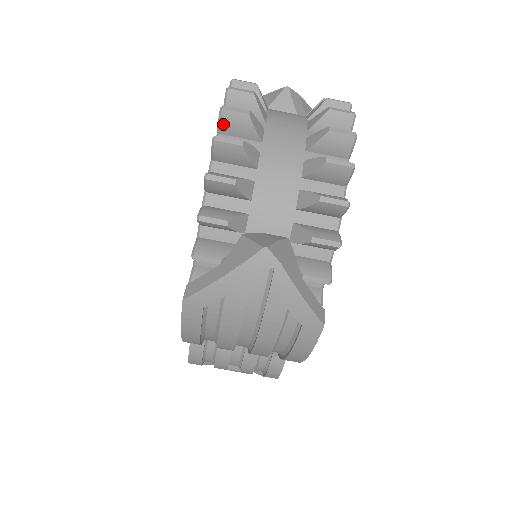
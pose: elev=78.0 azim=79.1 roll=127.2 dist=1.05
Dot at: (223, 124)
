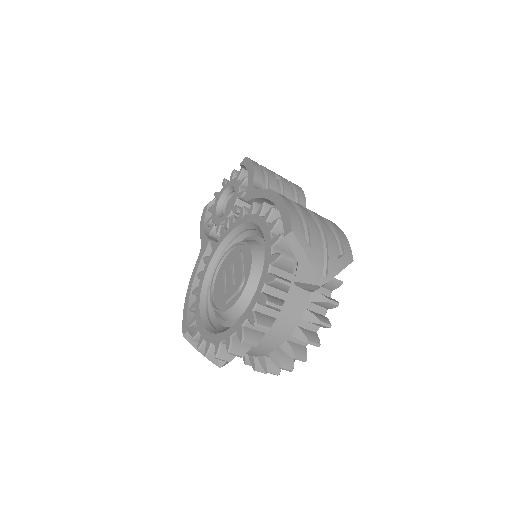
Dot at: occluded
